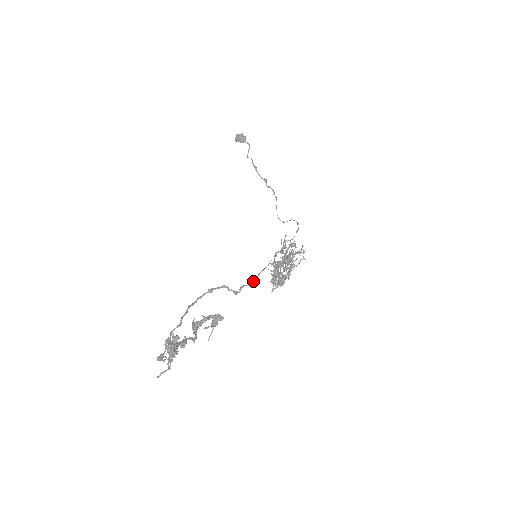
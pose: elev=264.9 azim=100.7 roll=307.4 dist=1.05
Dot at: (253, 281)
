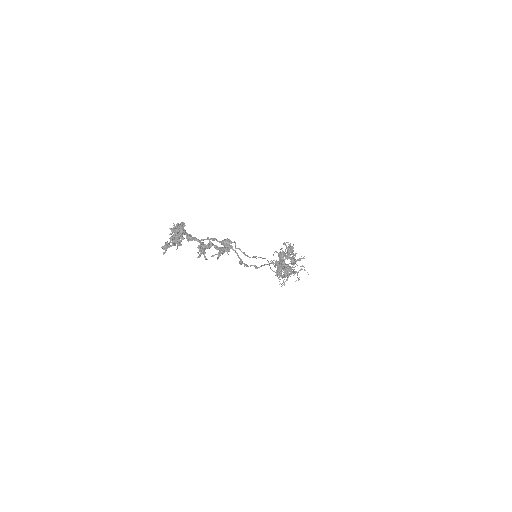
Dot at: (257, 267)
